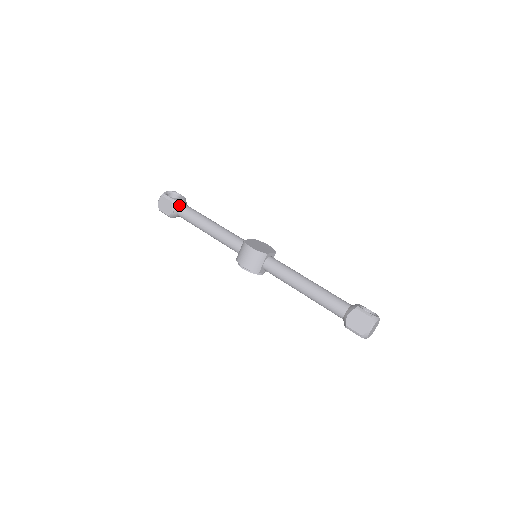
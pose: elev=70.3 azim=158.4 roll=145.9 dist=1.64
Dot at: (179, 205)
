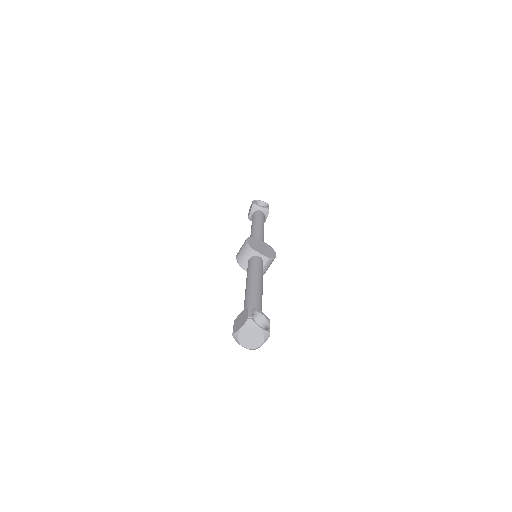
Dot at: (257, 210)
